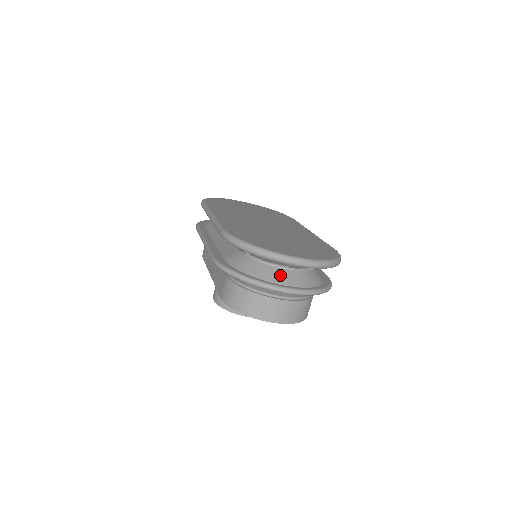
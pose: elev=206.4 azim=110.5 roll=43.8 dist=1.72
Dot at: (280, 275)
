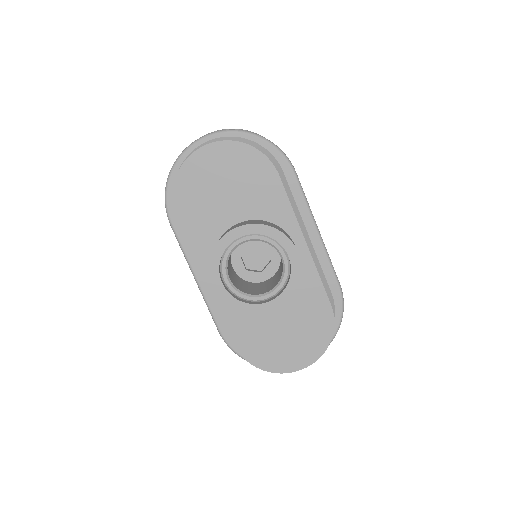
Dot at: occluded
